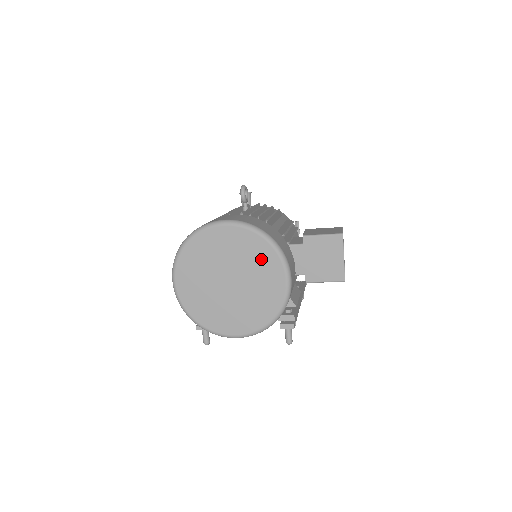
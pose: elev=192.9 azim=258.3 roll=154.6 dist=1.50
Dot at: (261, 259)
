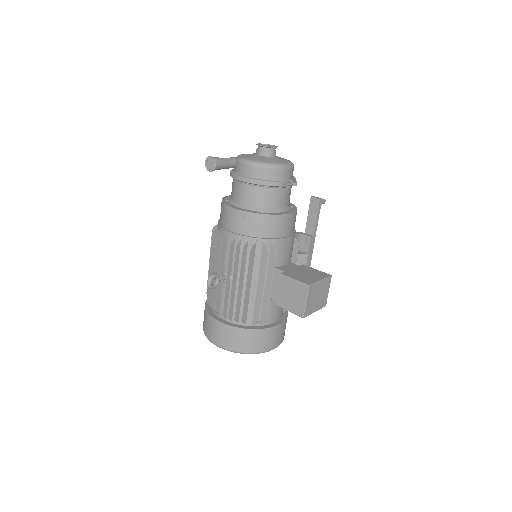
Dot at: occluded
